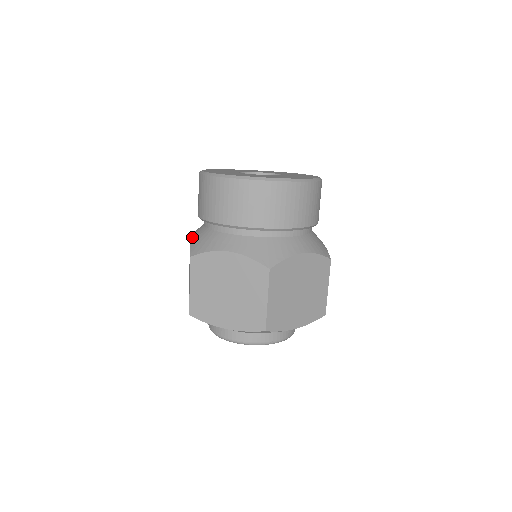
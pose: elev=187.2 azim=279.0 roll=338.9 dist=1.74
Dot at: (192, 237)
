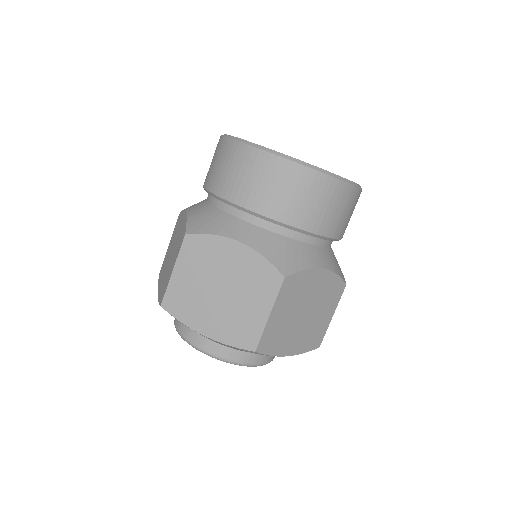
Dot at: (189, 211)
